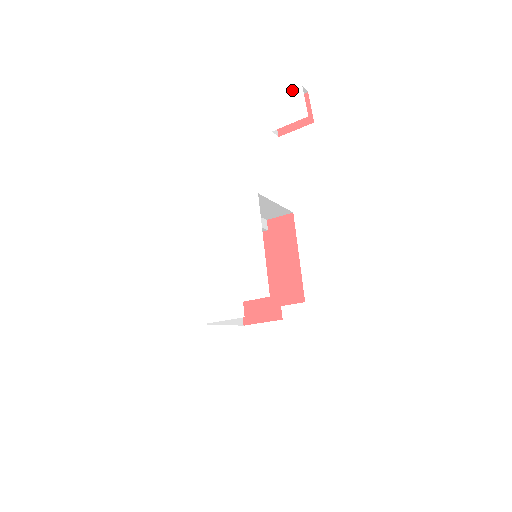
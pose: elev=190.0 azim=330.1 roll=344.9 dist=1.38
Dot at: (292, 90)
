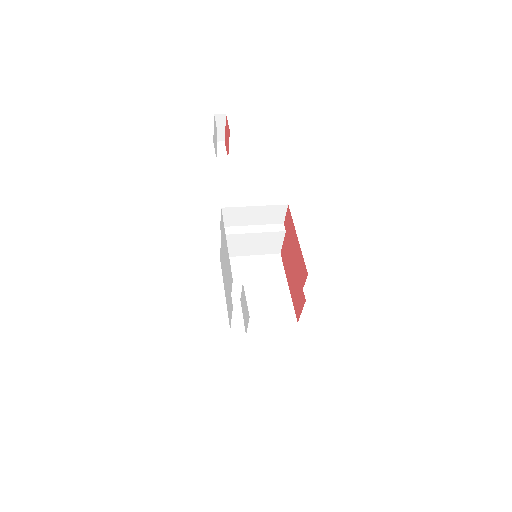
Dot at: (214, 122)
